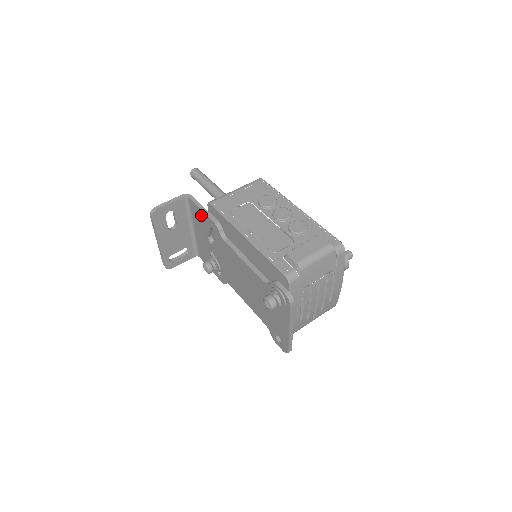
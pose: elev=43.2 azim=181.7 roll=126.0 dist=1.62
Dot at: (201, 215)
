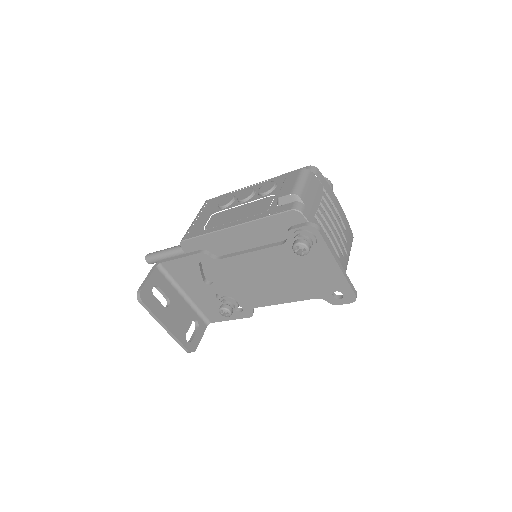
Dot at: (182, 265)
